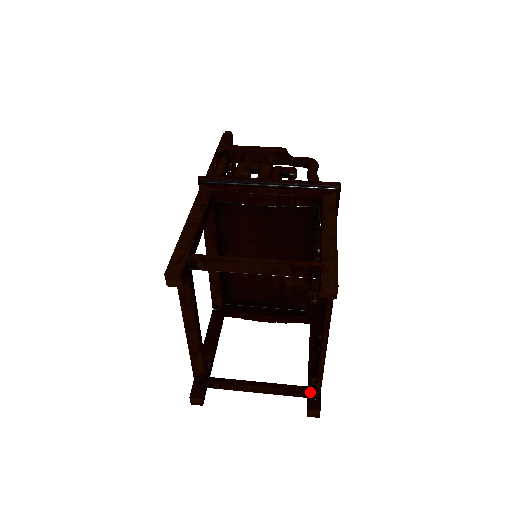
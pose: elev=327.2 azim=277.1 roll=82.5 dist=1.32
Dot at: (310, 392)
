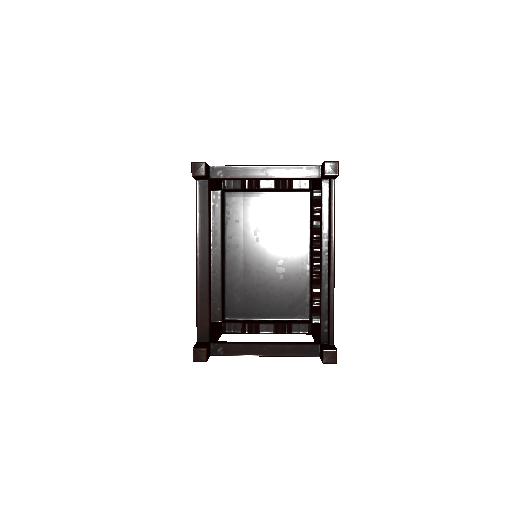
Dot at: (323, 344)
